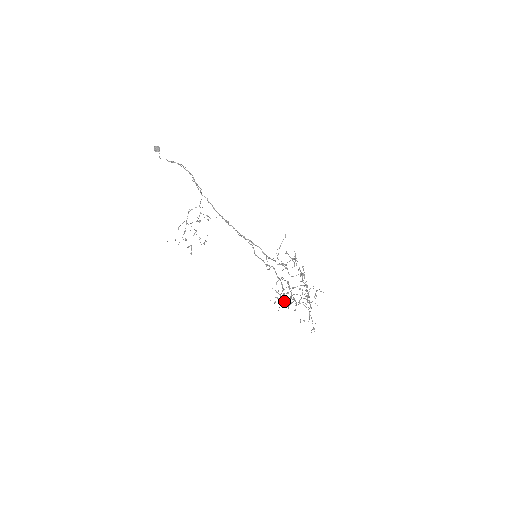
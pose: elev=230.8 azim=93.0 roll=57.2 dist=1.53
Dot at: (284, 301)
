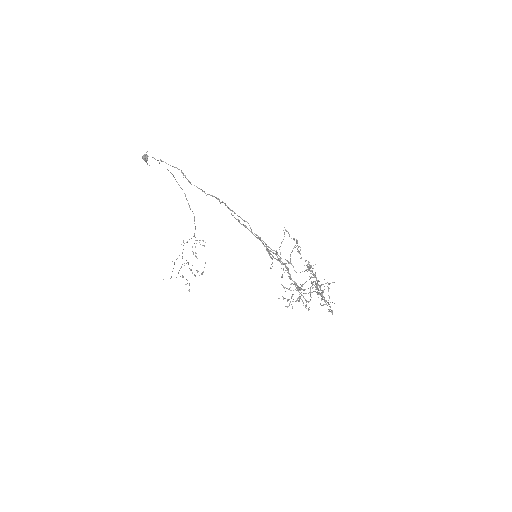
Dot at: occluded
